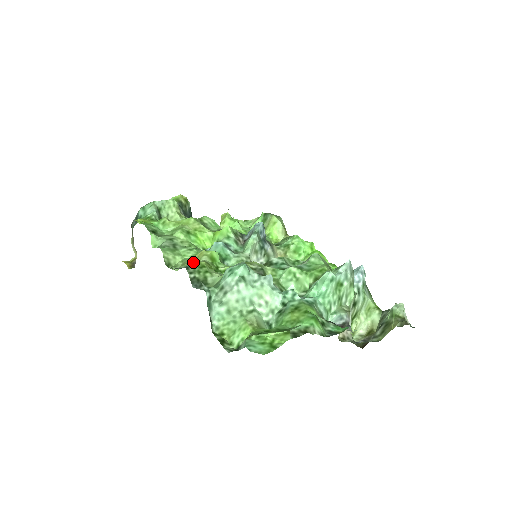
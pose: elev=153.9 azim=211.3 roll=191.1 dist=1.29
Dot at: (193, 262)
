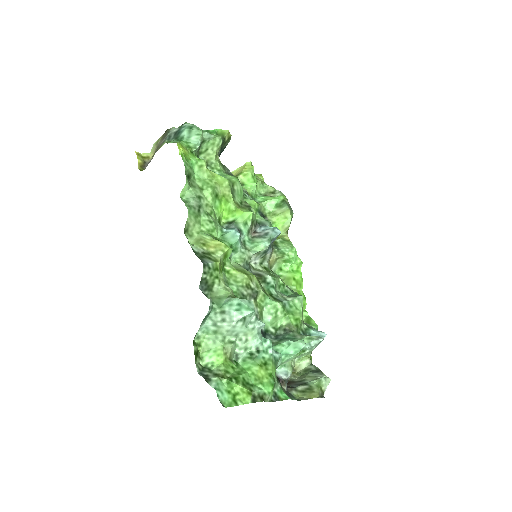
Dot at: (209, 248)
